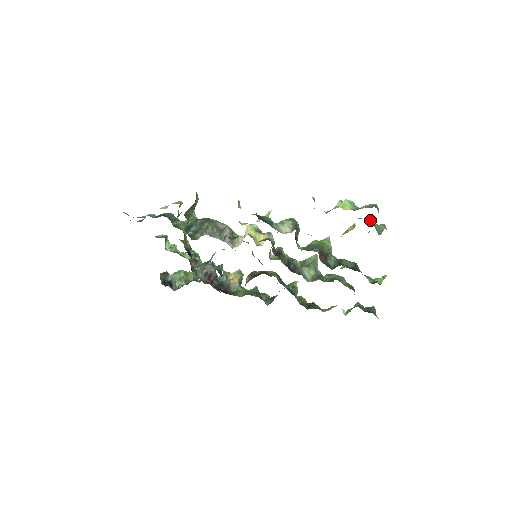
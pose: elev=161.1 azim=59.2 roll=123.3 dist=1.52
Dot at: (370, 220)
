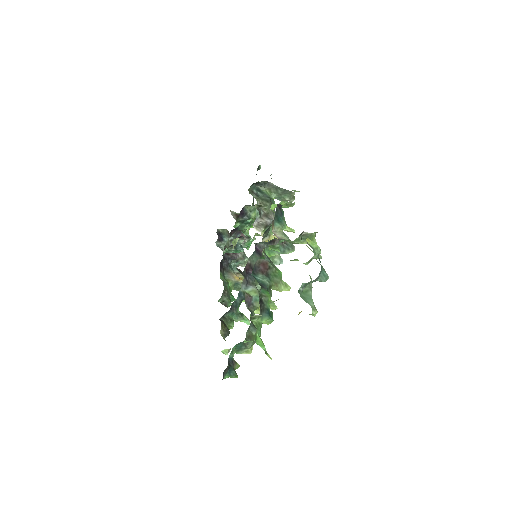
Dot at: occluded
